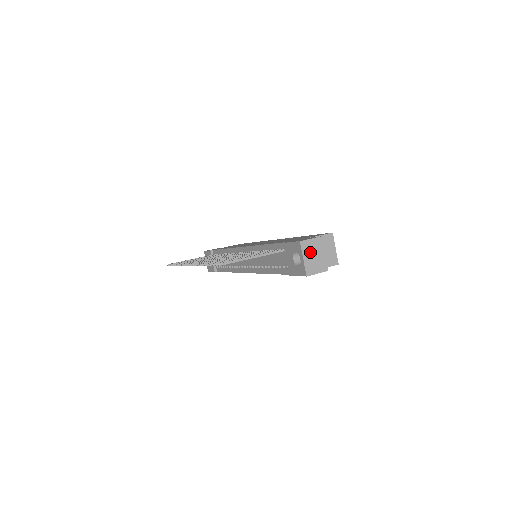
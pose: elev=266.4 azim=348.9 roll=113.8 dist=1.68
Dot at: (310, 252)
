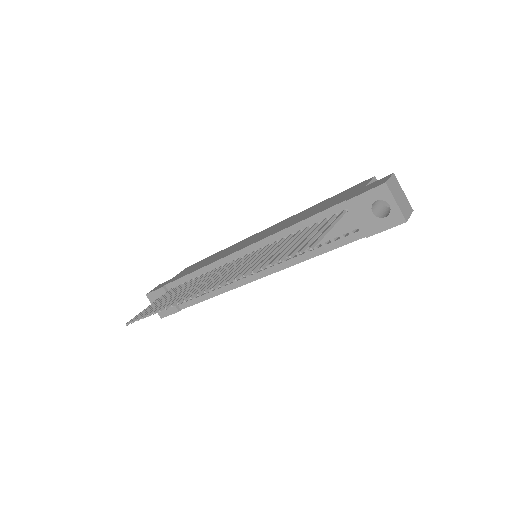
Dot at: (396, 193)
